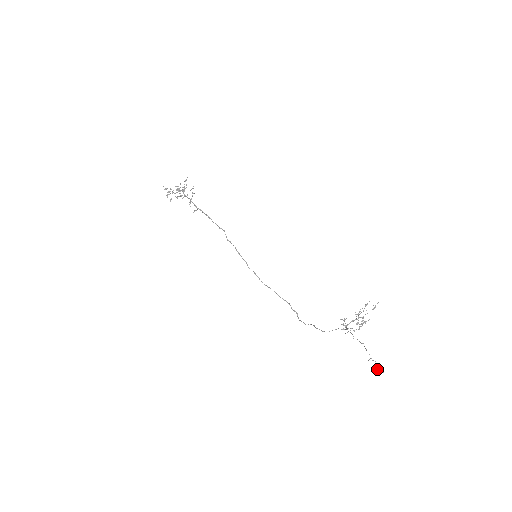
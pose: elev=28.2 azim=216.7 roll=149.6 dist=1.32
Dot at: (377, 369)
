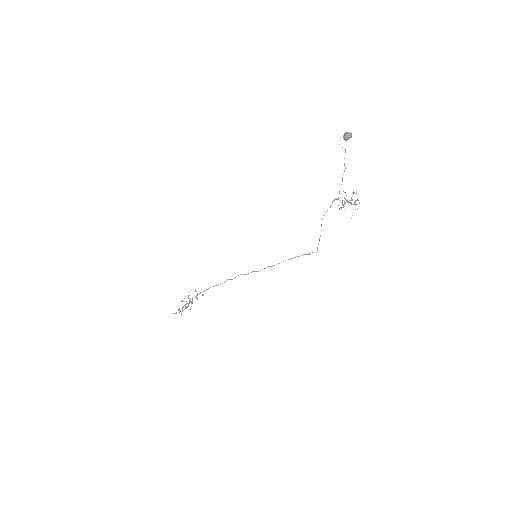
Dot at: (344, 133)
